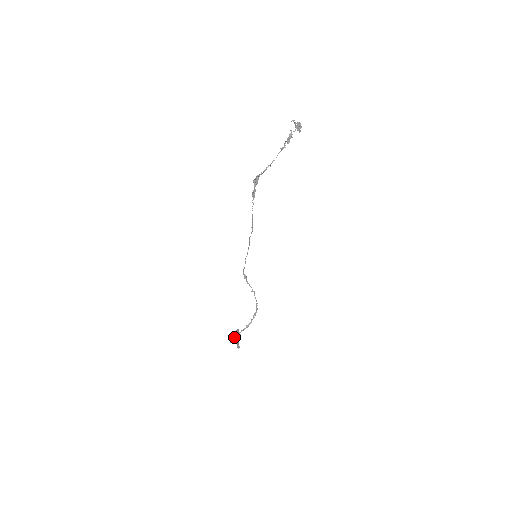
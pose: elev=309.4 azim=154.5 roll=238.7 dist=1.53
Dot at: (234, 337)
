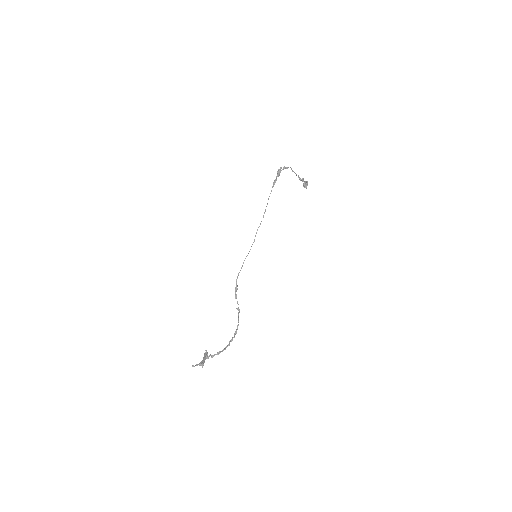
Dot at: occluded
